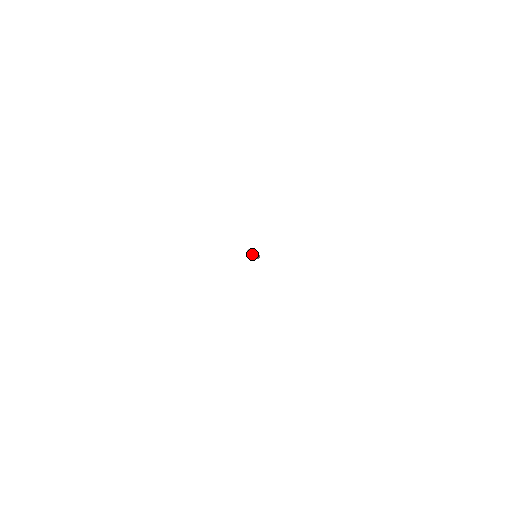
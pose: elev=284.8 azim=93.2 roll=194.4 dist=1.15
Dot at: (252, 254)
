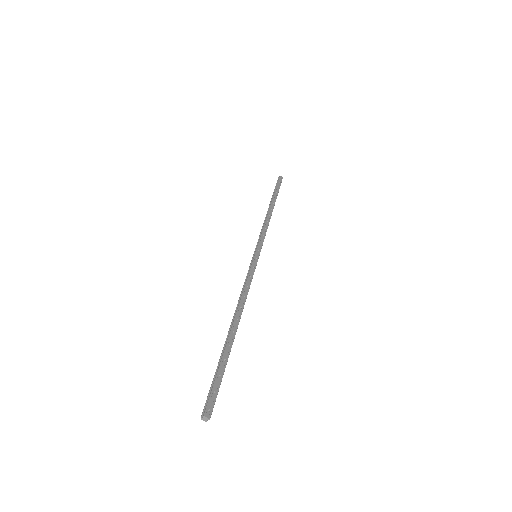
Dot at: (206, 419)
